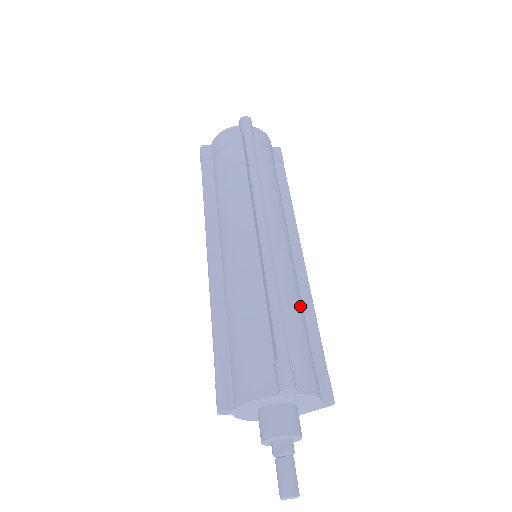
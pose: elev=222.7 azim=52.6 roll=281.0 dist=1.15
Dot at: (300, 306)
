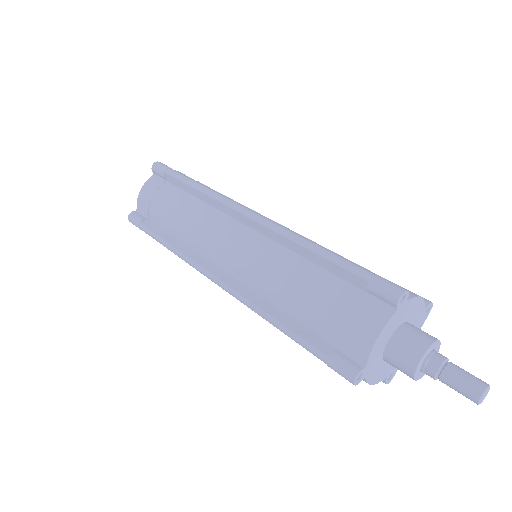
Dot at: occluded
